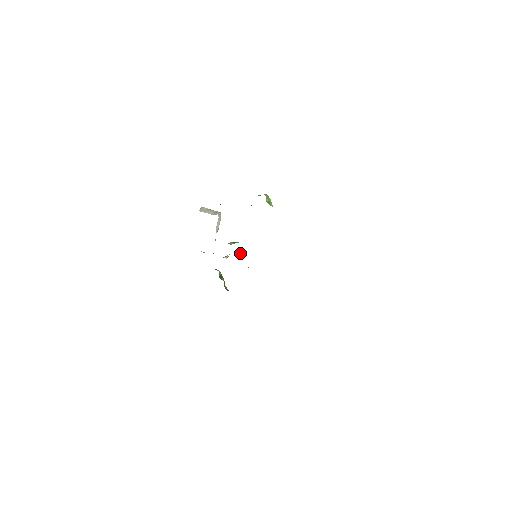
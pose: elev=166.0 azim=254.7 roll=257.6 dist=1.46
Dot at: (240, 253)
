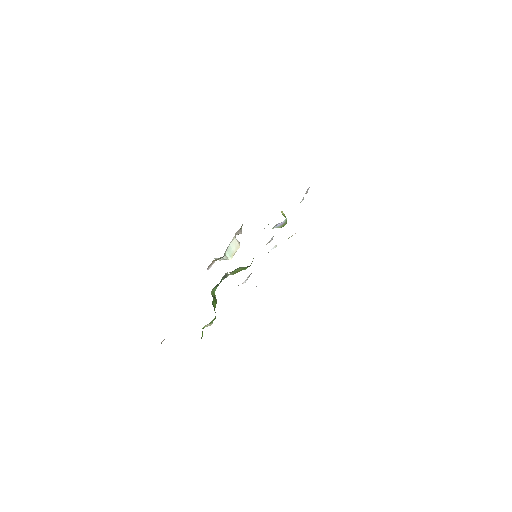
Dot at: (243, 268)
